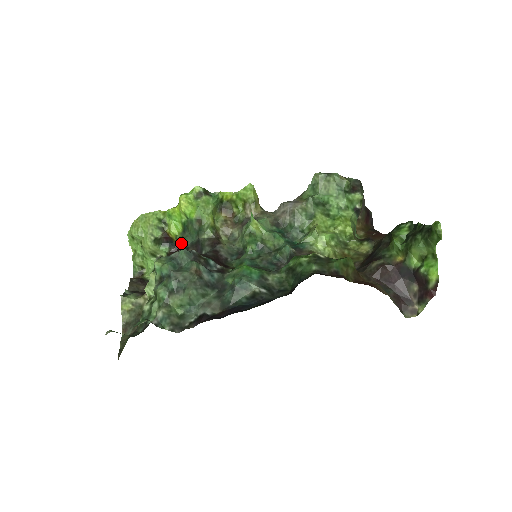
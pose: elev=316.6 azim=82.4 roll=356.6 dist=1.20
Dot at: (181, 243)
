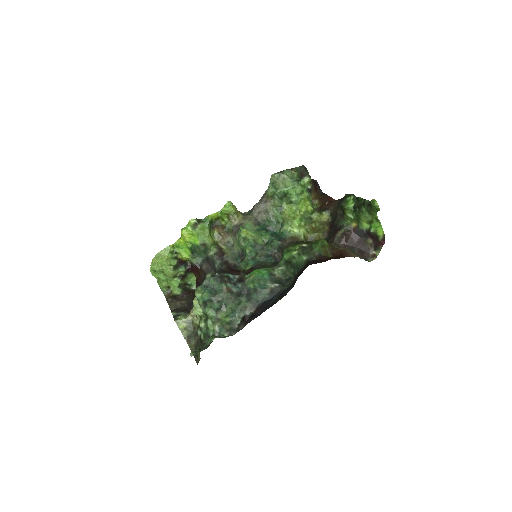
Dot at: (195, 263)
